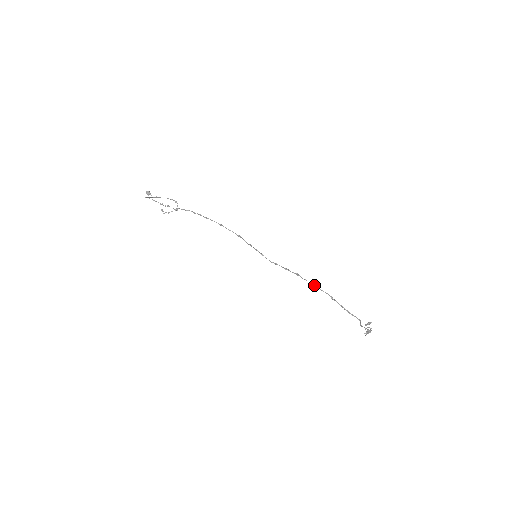
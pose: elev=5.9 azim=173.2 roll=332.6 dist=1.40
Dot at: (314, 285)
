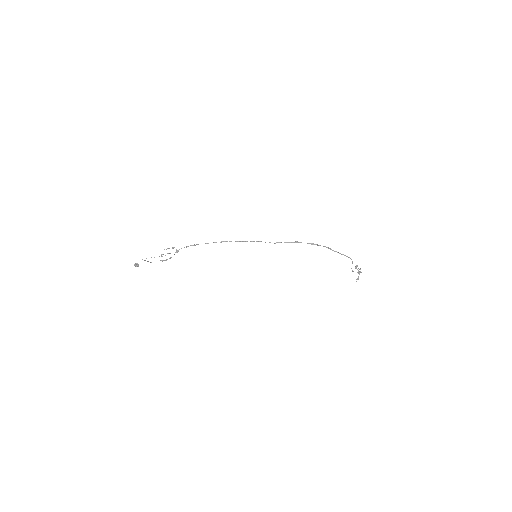
Dot at: (312, 244)
